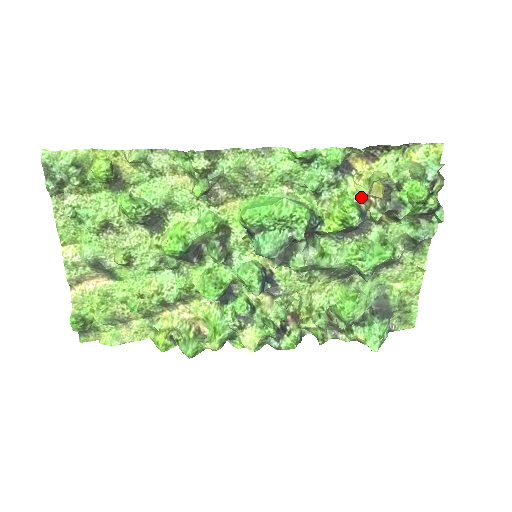
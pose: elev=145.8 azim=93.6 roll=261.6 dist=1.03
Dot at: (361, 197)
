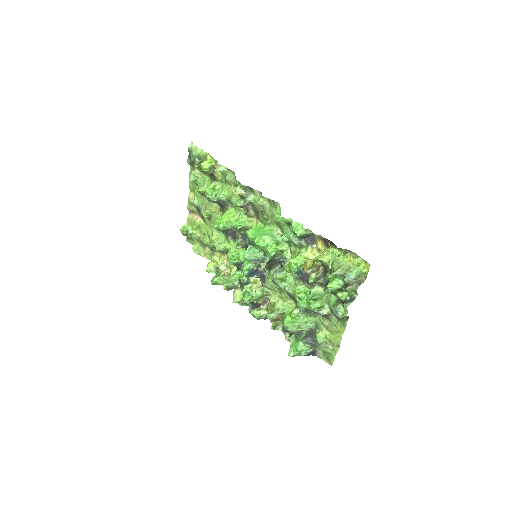
Dot at: occluded
